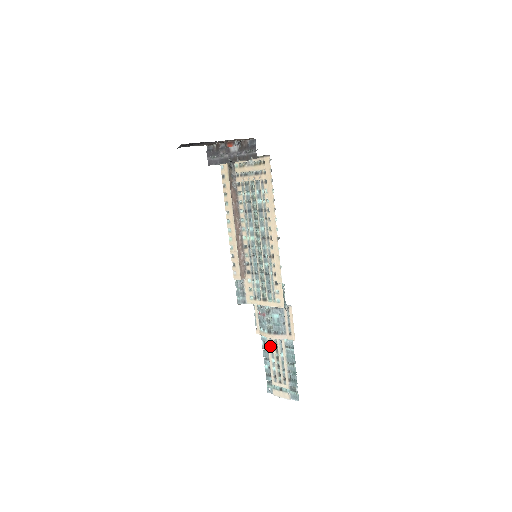
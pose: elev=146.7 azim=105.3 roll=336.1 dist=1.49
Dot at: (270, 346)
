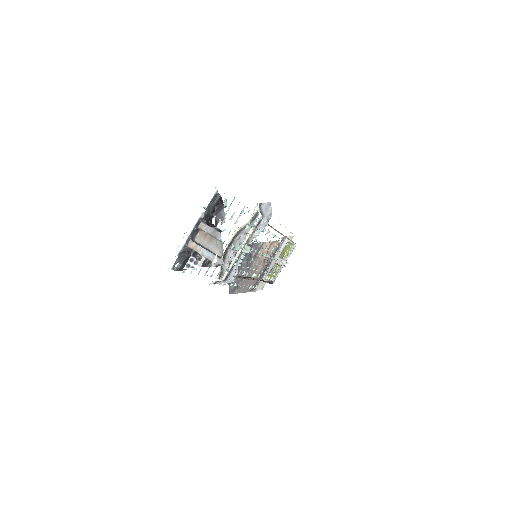
Dot at: occluded
